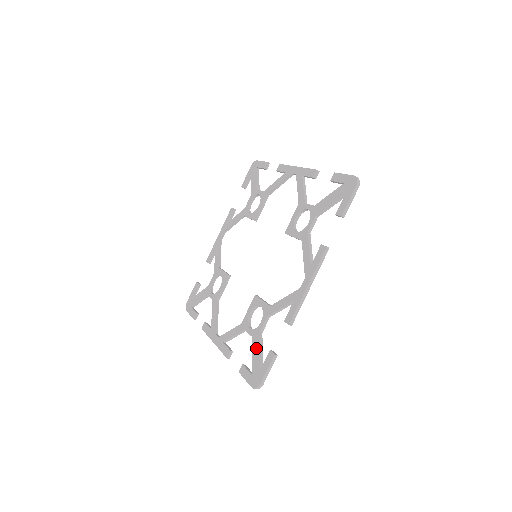
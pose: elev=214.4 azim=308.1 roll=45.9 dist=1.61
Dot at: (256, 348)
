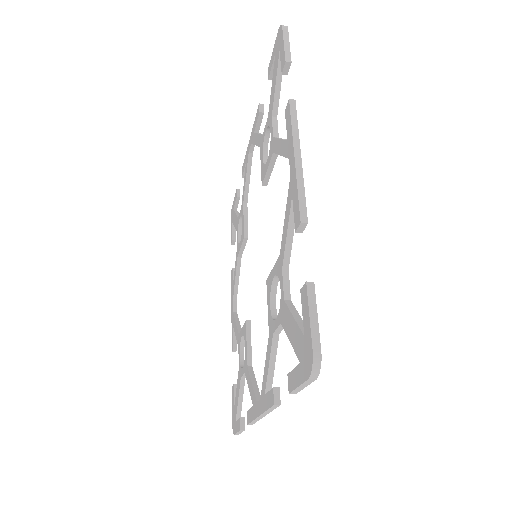
Dot at: (237, 391)
